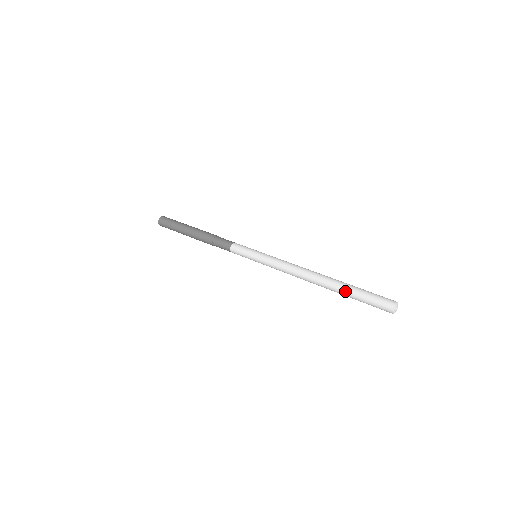
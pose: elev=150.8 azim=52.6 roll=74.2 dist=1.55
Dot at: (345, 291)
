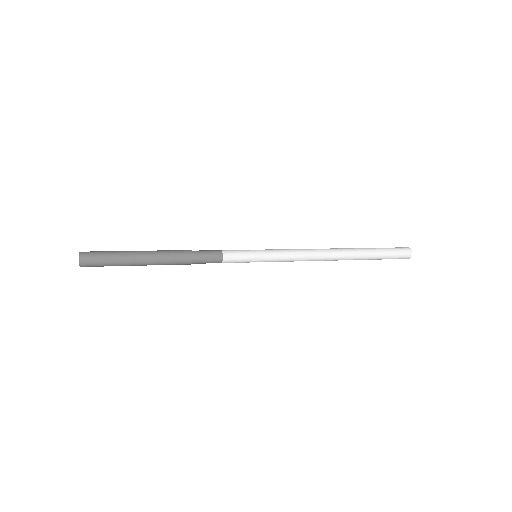
Dot at: (368, 250)
